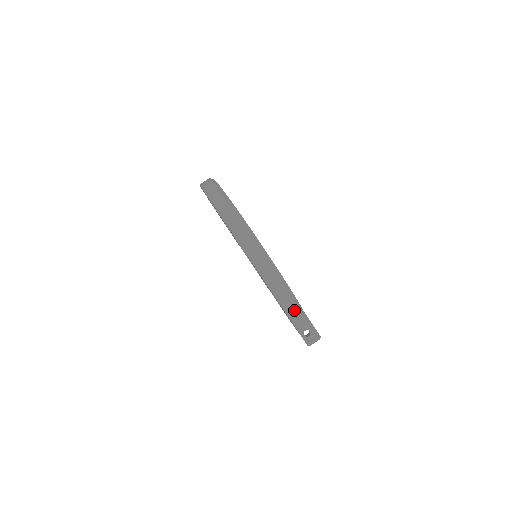
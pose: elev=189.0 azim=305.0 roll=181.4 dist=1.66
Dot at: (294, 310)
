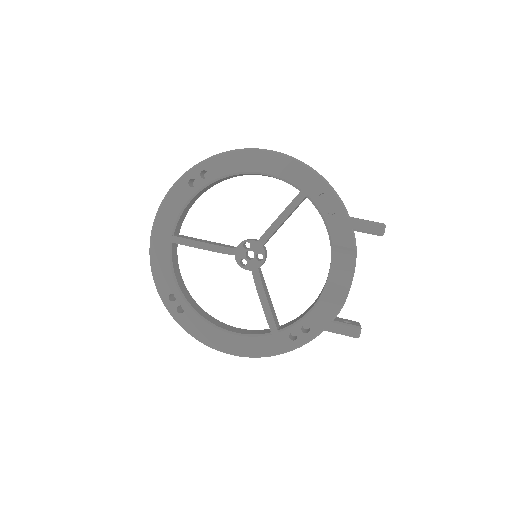
Dot at: occluded
